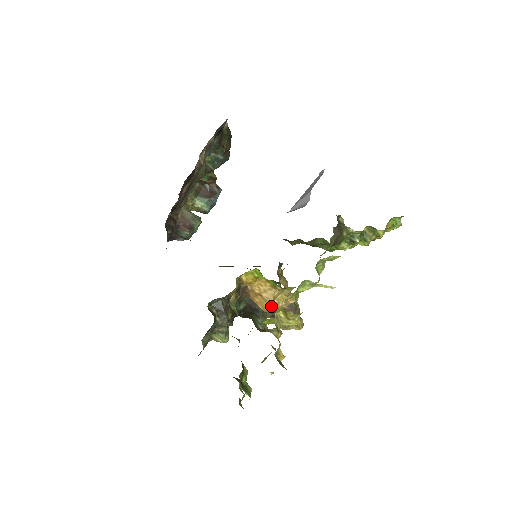
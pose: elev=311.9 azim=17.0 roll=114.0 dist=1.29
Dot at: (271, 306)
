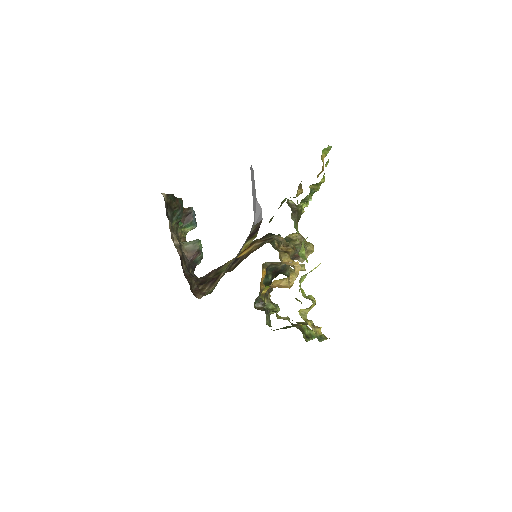
Dot at: (290, 287)
